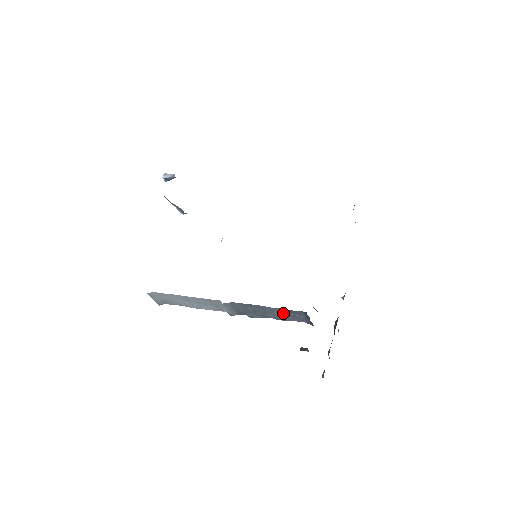
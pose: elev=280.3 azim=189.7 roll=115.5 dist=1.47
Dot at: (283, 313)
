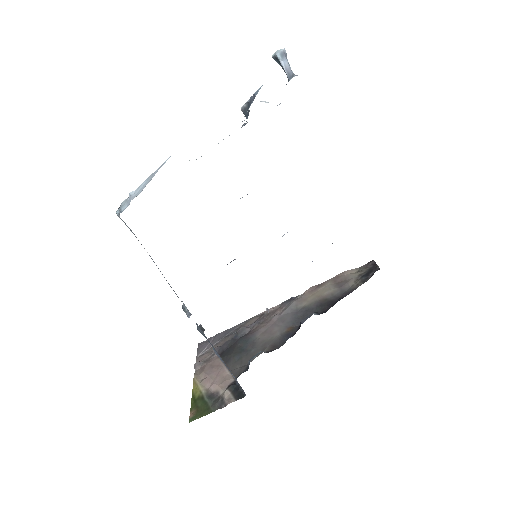
Dot at: occluded
